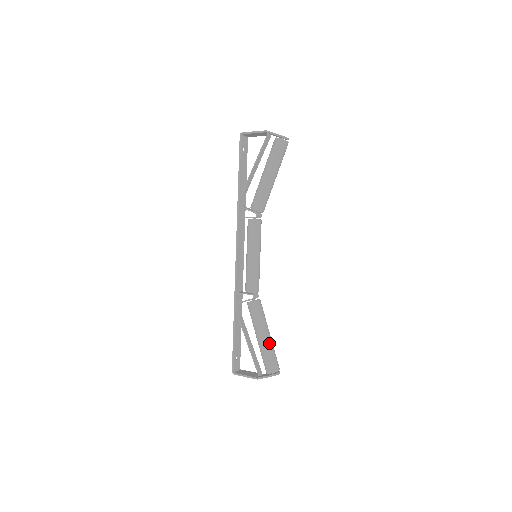
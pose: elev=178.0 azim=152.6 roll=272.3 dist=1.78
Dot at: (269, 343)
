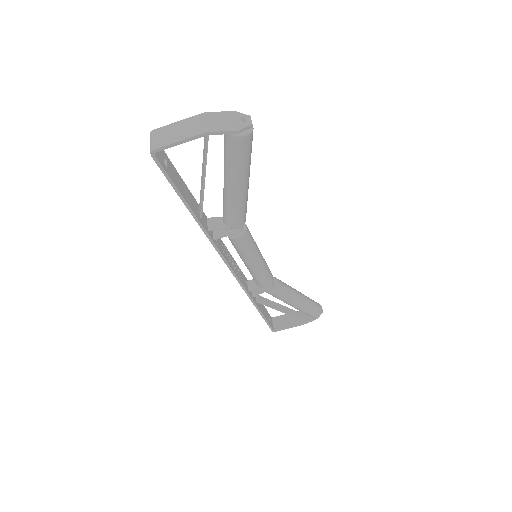
Dot at: (306, 302)
